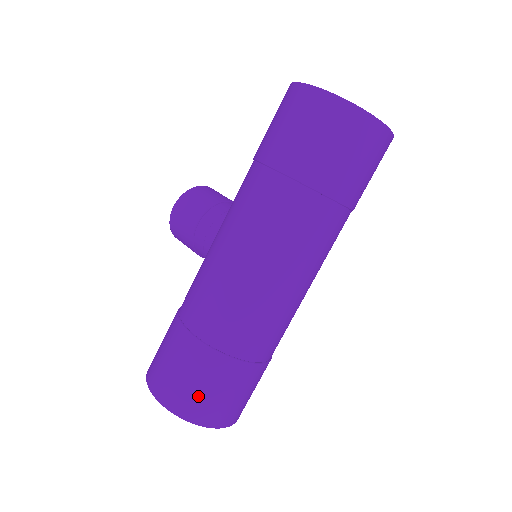
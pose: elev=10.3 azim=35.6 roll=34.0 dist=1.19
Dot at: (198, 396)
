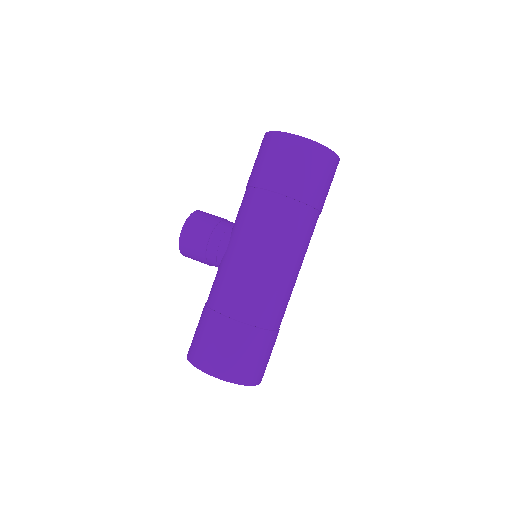
Dot at: (243, 363)
